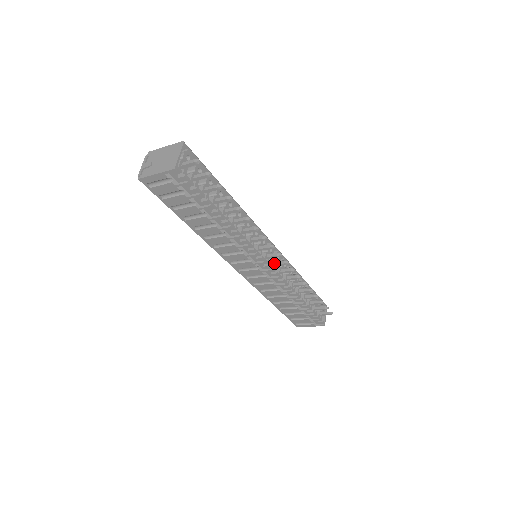
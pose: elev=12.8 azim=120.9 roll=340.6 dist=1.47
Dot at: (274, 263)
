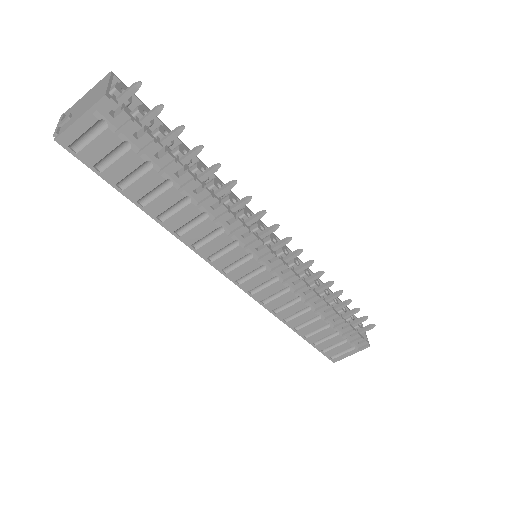
Dot at: (283, 259)
